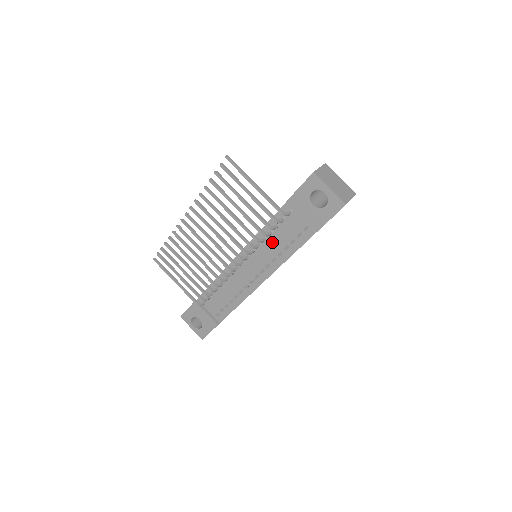
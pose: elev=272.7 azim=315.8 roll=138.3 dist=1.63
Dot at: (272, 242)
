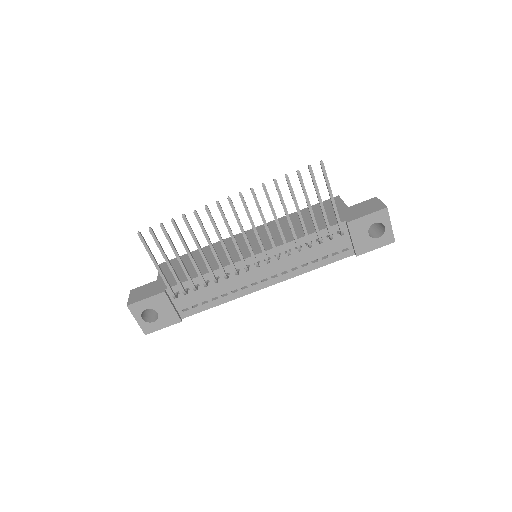
Dot at: (304, 252)
